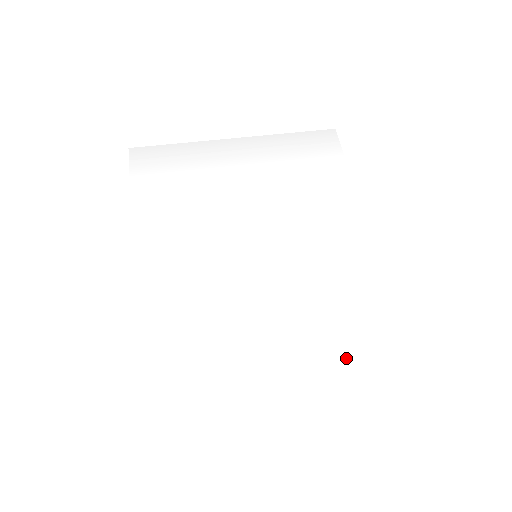
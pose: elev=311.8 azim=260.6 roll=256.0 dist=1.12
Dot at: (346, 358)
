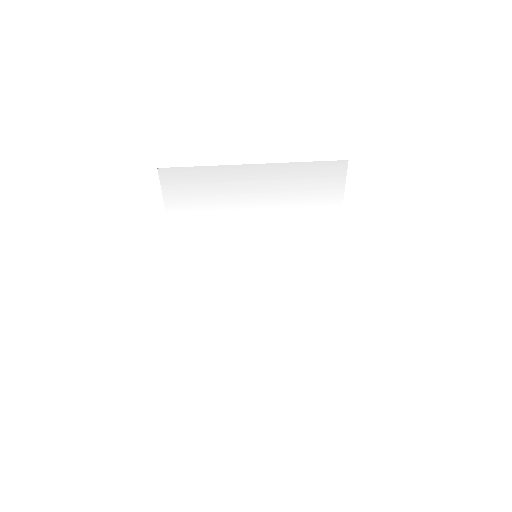
Dot at: (295, 305)
